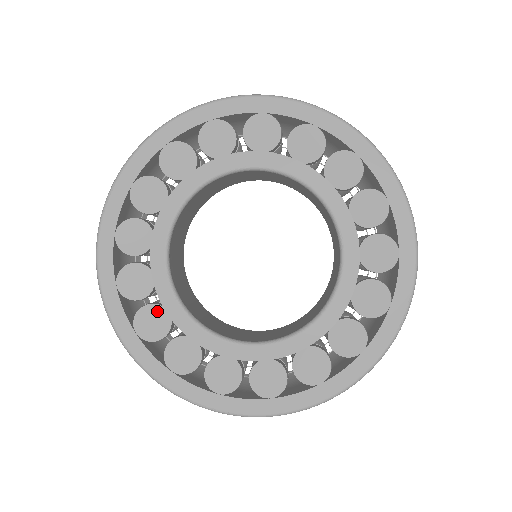
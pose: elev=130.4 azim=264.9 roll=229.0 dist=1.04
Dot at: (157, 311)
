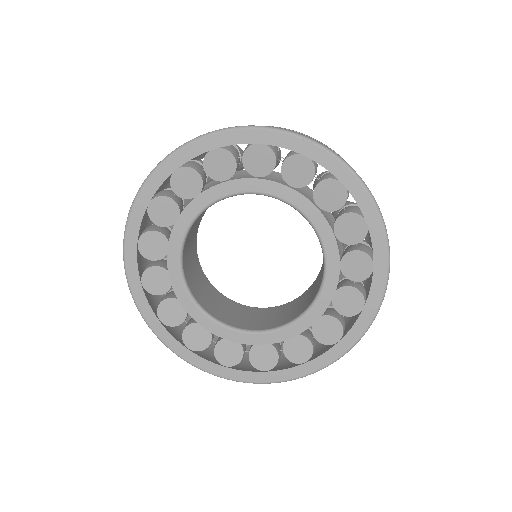
Dot at: (175, 303)
